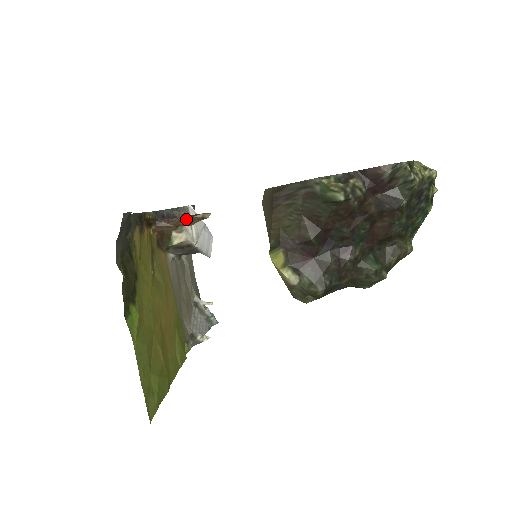
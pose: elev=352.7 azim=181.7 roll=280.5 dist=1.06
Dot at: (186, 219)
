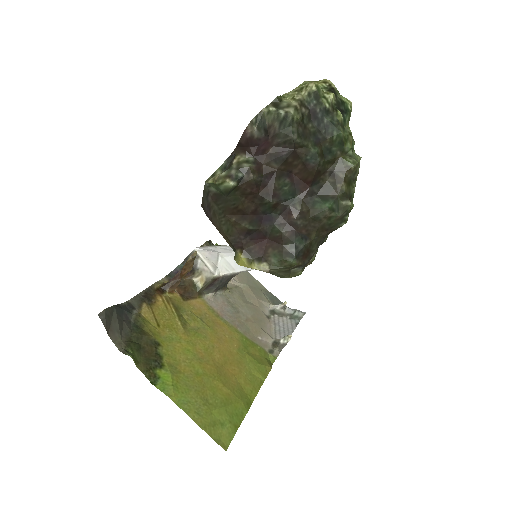
Dot at: (183, 268)
